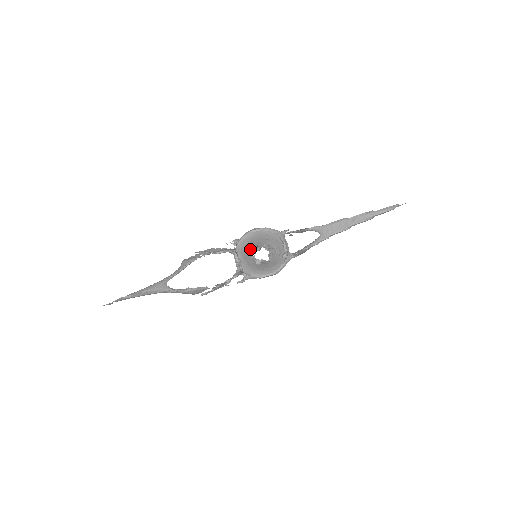
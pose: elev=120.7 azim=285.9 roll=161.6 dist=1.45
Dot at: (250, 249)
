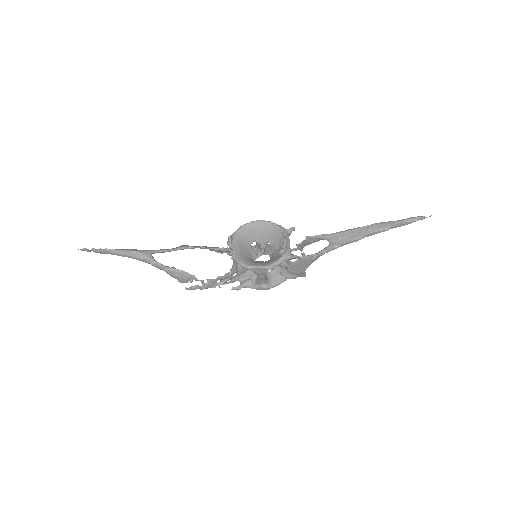
Dot at: (250, 243)
